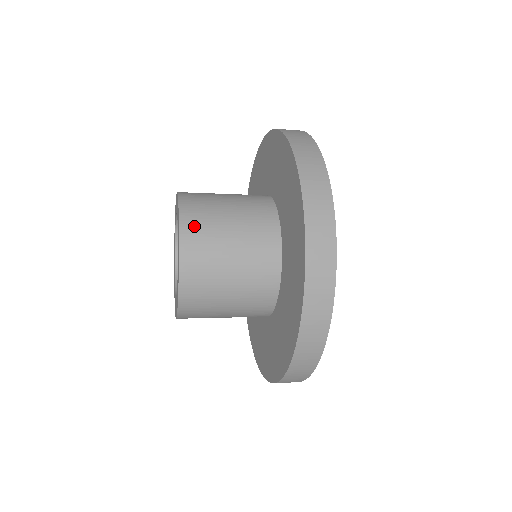
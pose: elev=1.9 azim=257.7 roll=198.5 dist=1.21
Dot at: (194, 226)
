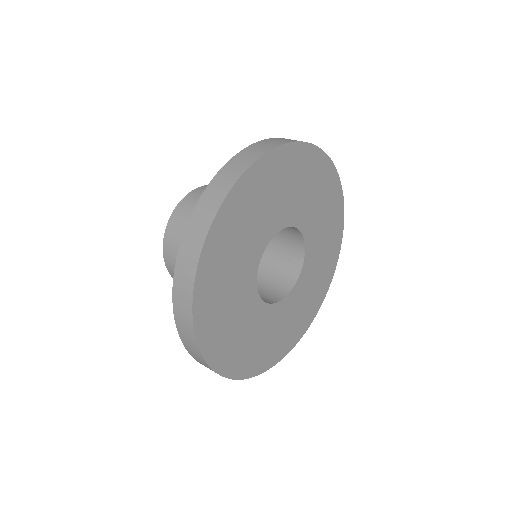
Dot at: occluded
